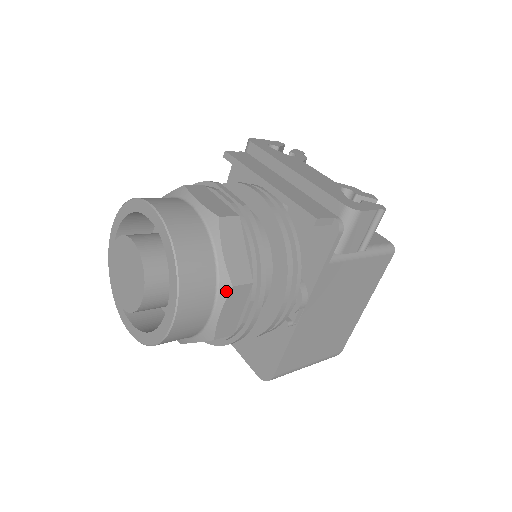
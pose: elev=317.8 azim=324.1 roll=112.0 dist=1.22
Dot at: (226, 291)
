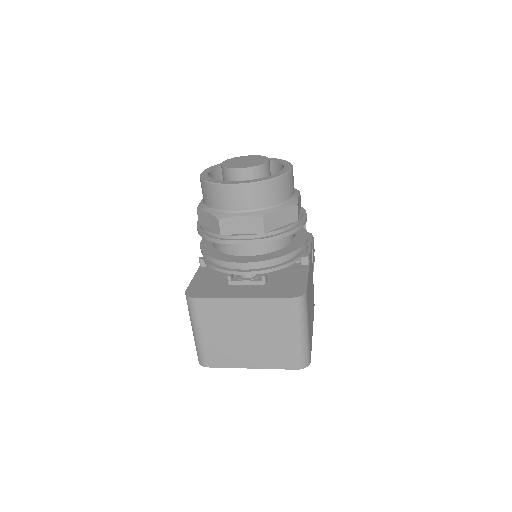
Dot at: (298, 191)
